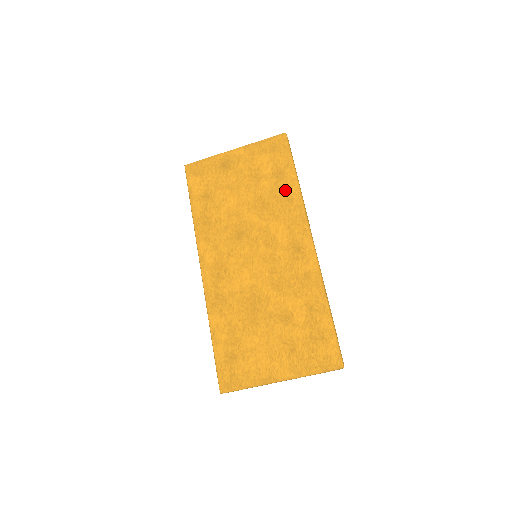
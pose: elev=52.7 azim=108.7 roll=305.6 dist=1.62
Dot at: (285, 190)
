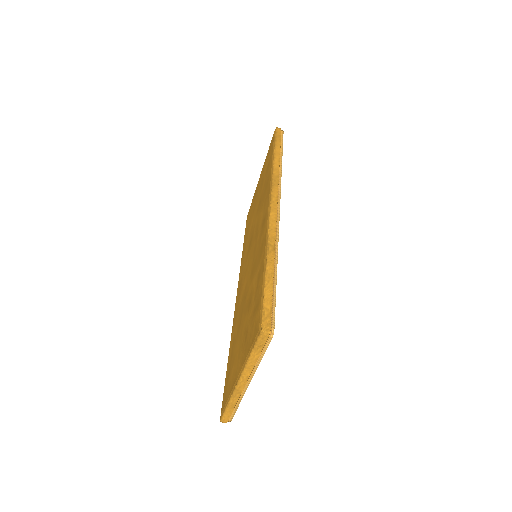
Dot at: (268, 175)
